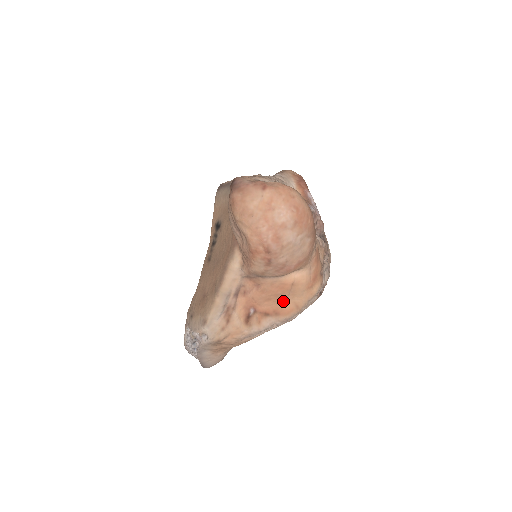
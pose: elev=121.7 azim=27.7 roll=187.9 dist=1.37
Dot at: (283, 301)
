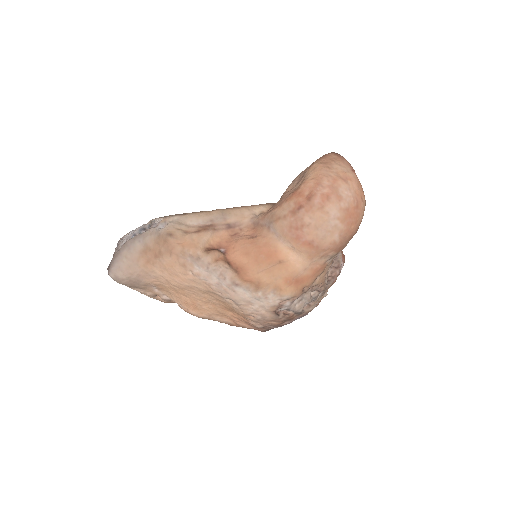
Dot at: (255, 268)
